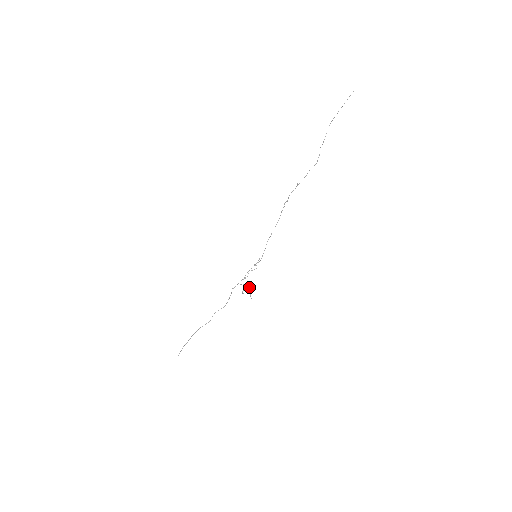
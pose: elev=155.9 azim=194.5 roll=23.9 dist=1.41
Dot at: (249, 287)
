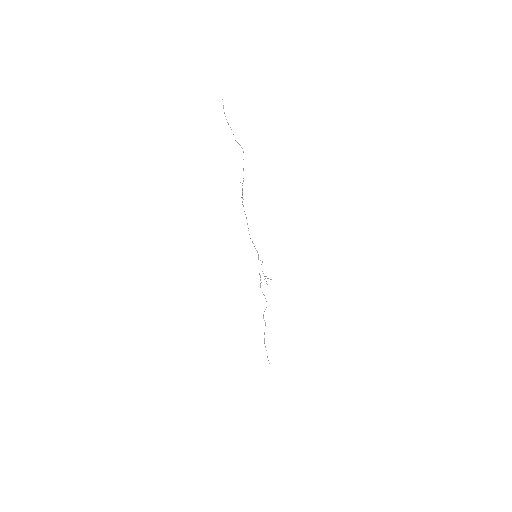
Dot at: (264, 276)
